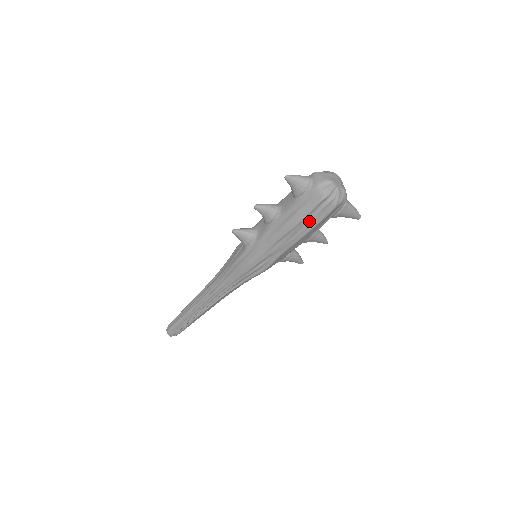
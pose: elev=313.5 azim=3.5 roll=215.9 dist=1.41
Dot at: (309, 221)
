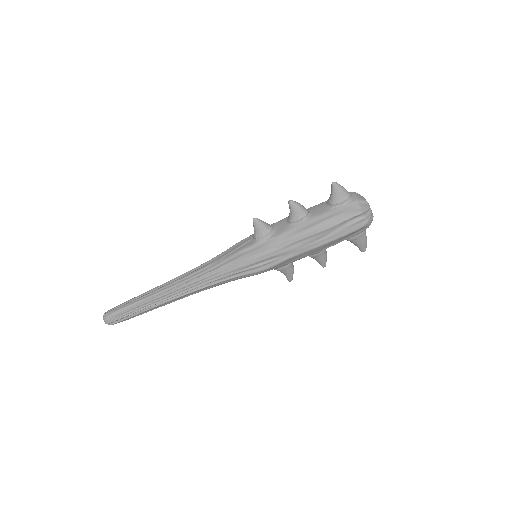
Dot at: (336, 231)
